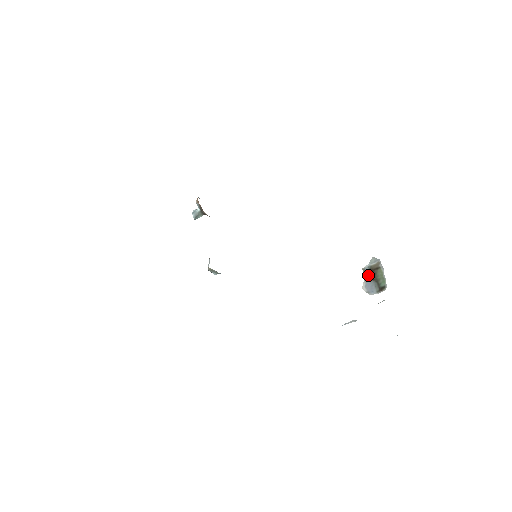
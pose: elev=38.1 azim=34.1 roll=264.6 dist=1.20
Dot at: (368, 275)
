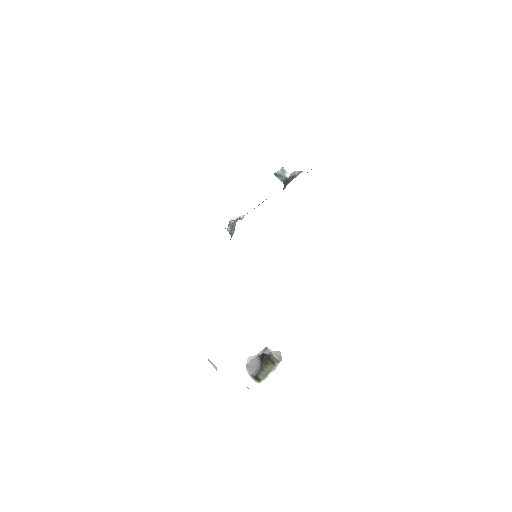
Dot at: (263, 356)
